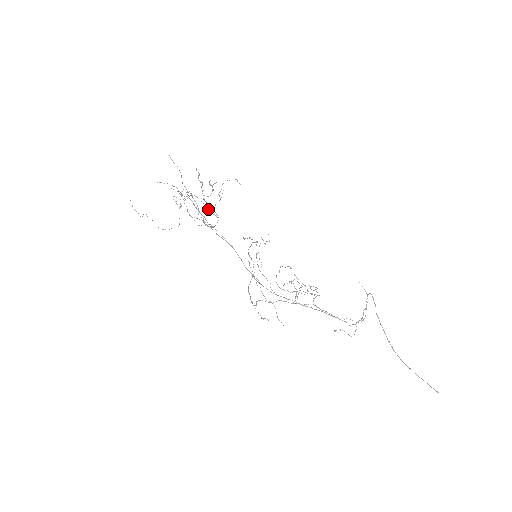
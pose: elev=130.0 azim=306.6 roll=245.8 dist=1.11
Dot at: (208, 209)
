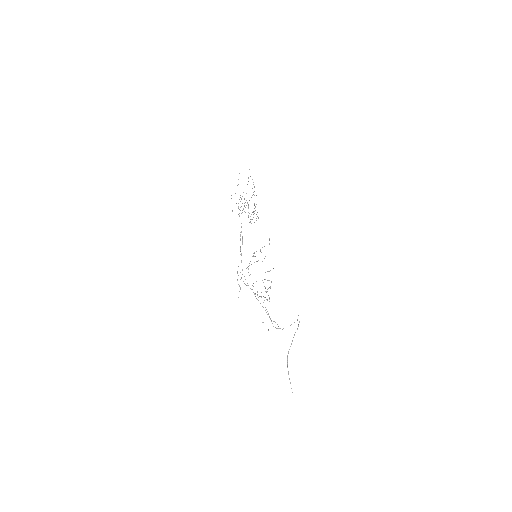
Dot at: (248, 215)
